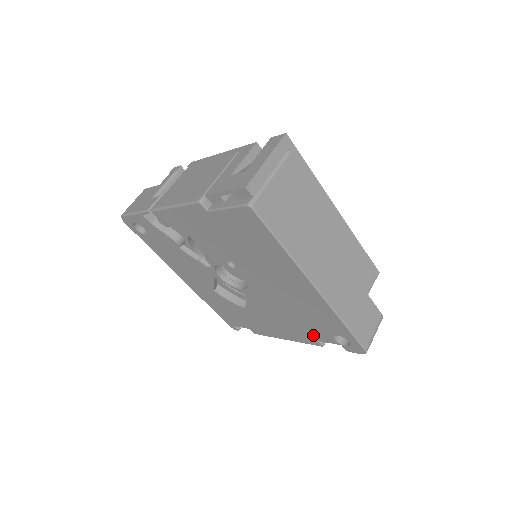
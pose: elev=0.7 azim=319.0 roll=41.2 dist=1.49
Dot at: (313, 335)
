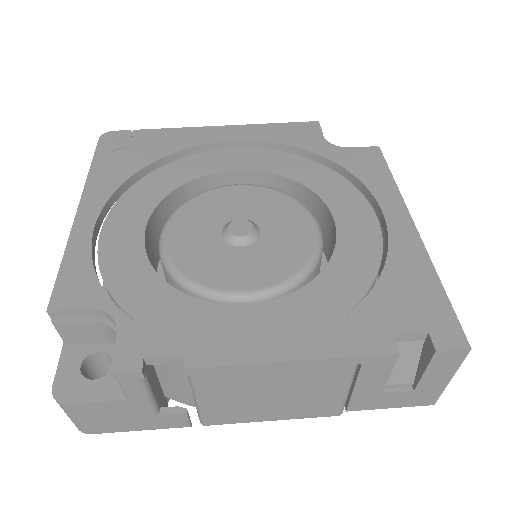
Dot at: occluded
